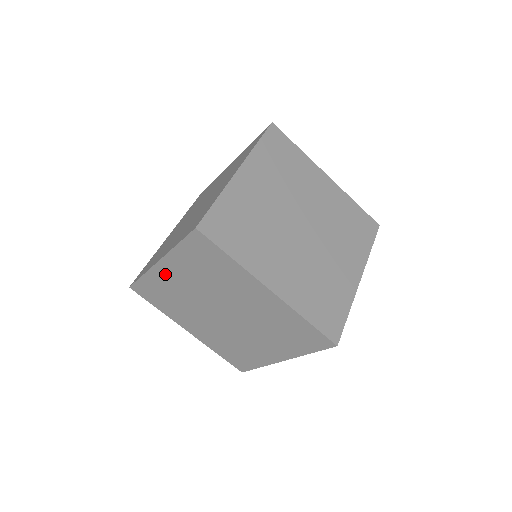
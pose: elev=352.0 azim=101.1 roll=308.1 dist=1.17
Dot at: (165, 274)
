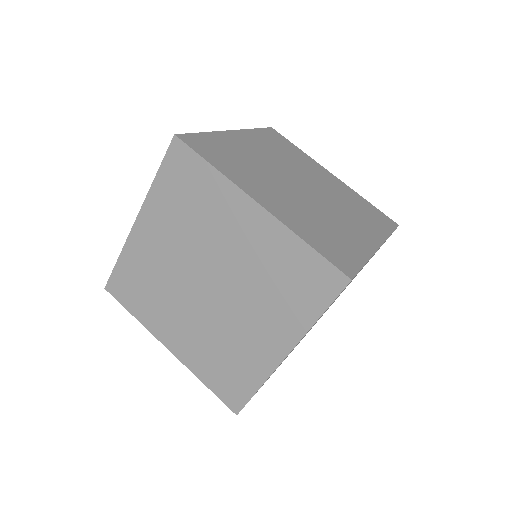
Dot at: (238, 140)
